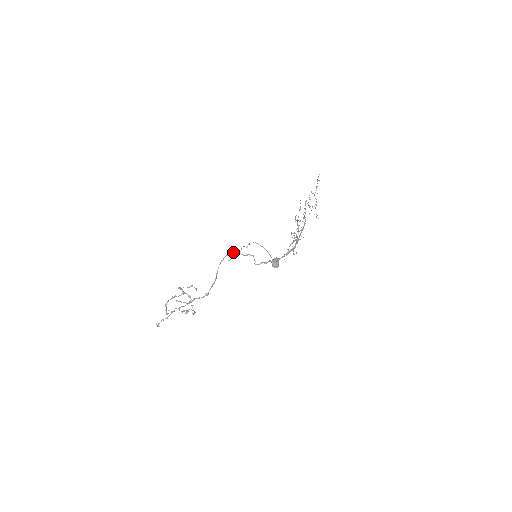
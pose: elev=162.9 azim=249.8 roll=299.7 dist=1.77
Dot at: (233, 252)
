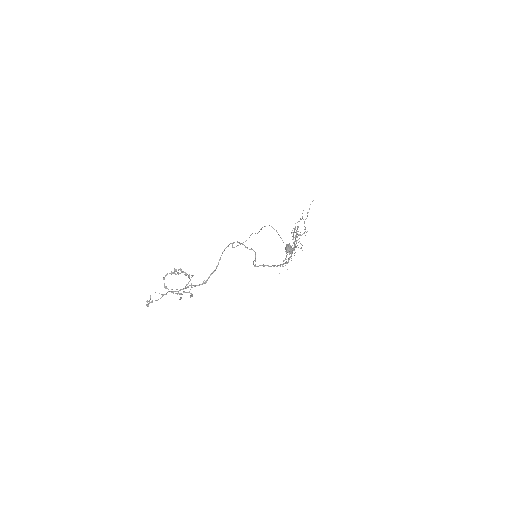
Dot at: (238, 242)
